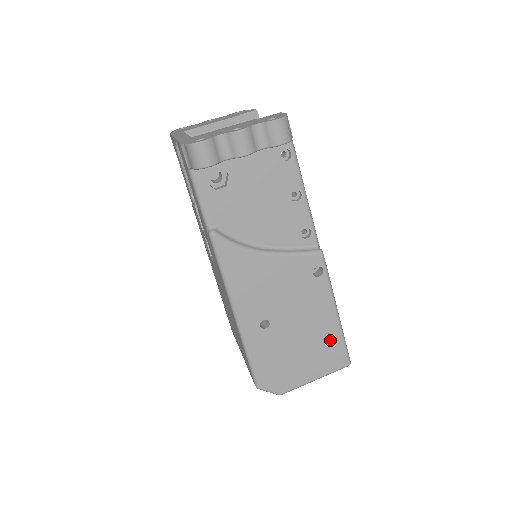
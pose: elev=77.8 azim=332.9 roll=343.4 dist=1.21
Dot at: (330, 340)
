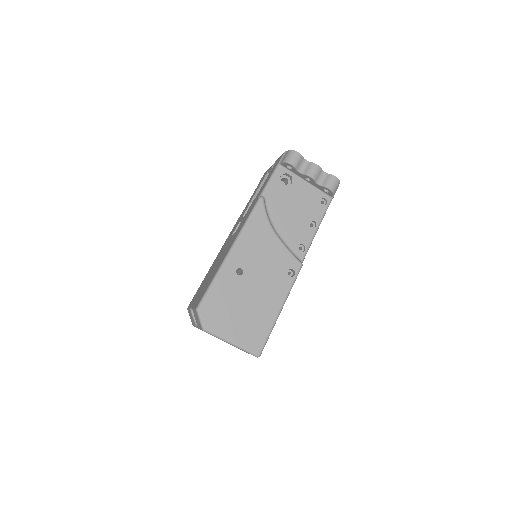
Dot at: (263, 324)
